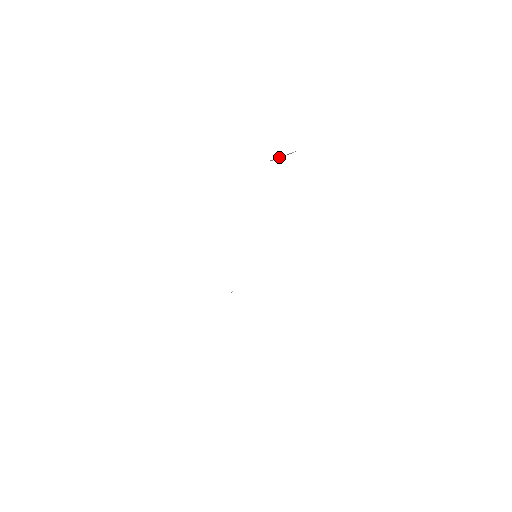
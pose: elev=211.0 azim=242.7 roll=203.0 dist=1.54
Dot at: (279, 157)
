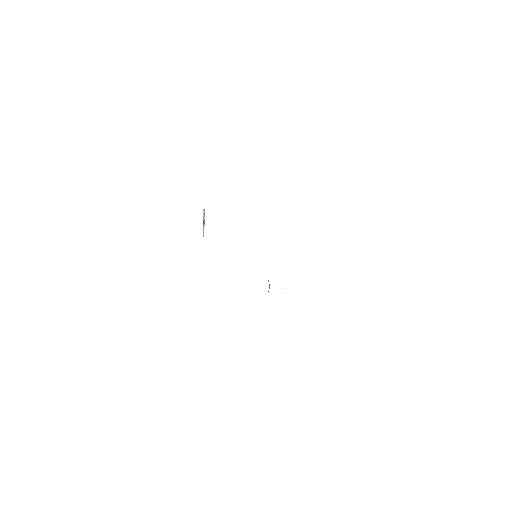
Dot at: (203, 226)
